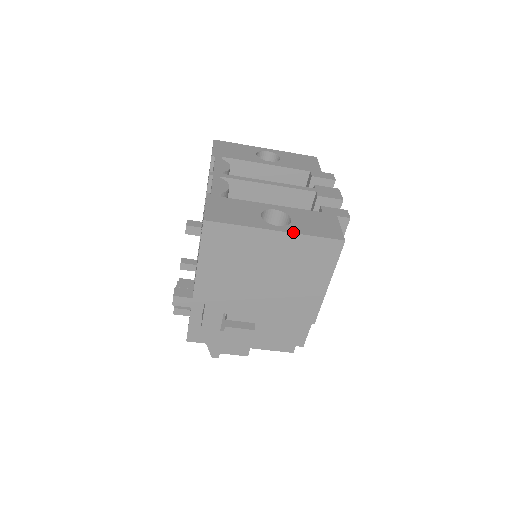
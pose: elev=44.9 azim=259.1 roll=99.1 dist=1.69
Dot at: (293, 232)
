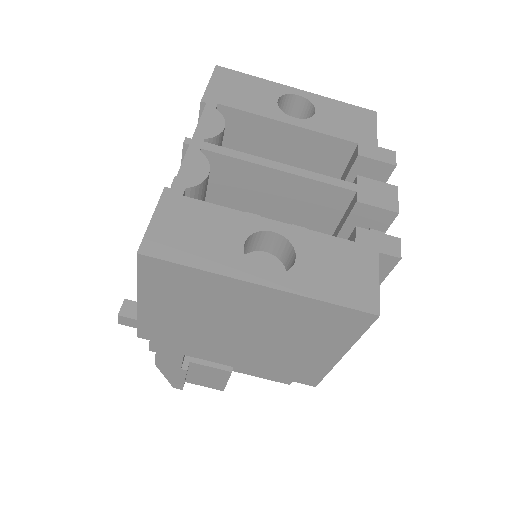
Dot at: (290, 290)
